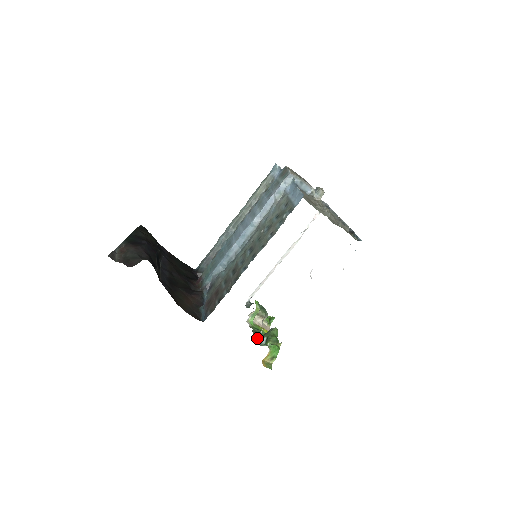
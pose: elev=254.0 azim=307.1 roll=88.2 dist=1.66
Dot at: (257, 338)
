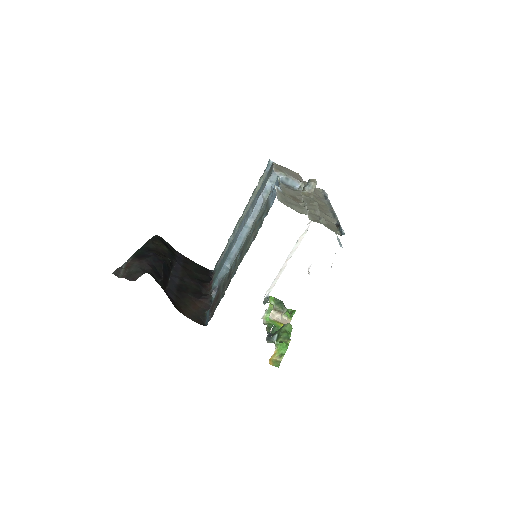
Dot at: (270, 335)
